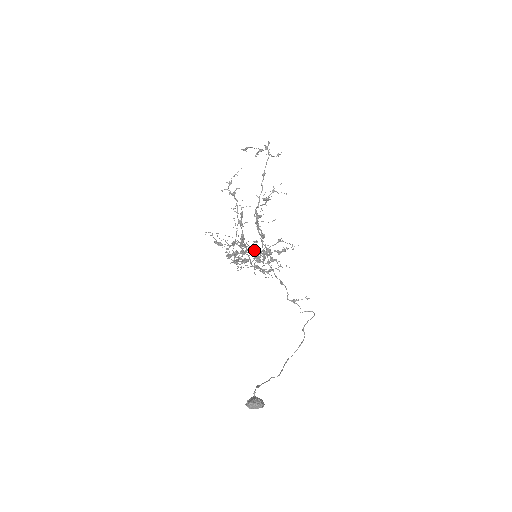
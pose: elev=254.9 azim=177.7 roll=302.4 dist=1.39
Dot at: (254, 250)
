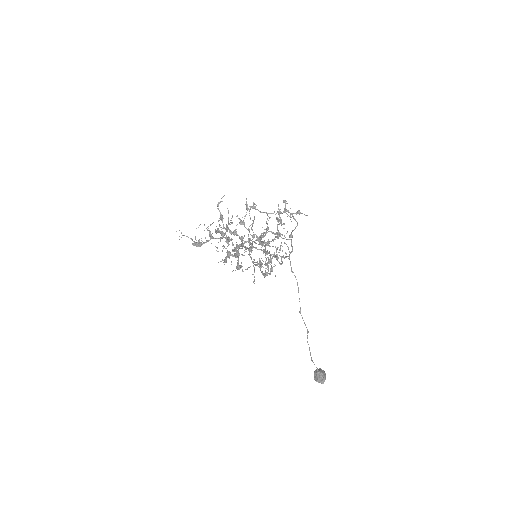
Dot at: occluded
